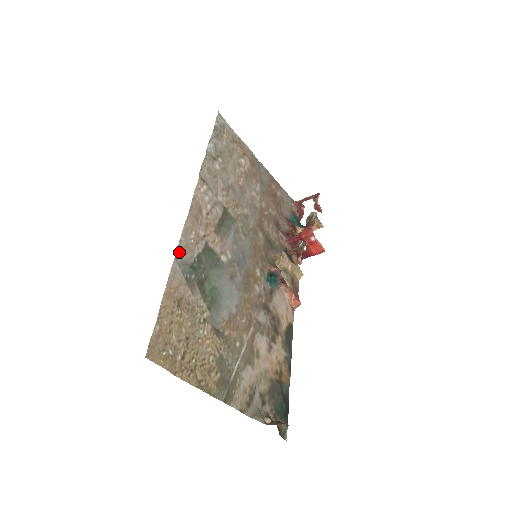
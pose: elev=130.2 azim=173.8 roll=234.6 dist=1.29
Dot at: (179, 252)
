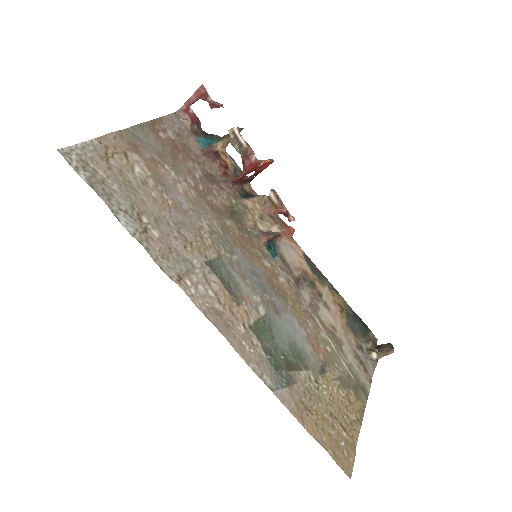
Dot at: (265, 380)
